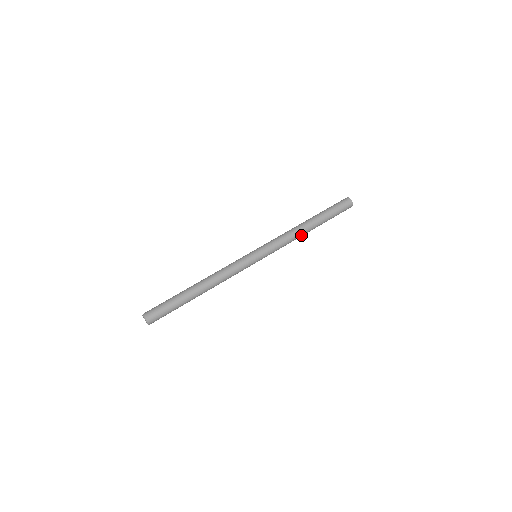
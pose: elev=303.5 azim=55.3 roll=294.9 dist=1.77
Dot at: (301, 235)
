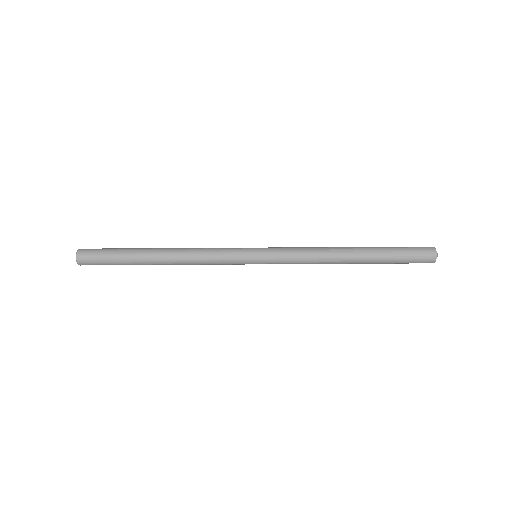
Dot at: (333, 257)
